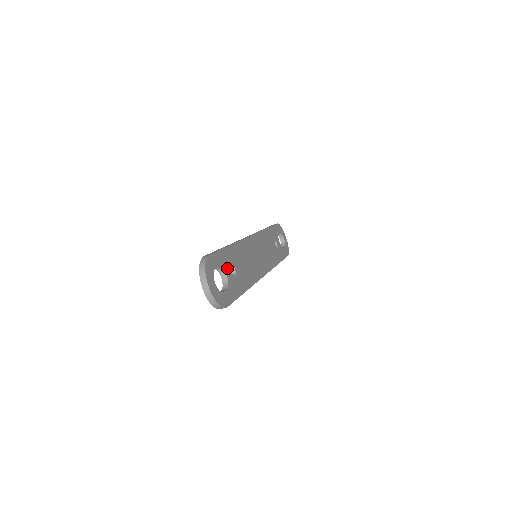
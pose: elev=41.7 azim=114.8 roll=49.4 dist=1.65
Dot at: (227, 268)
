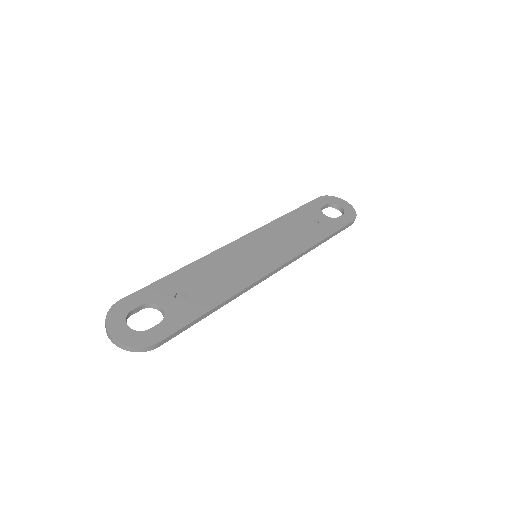
Dot at: (164, 299)
